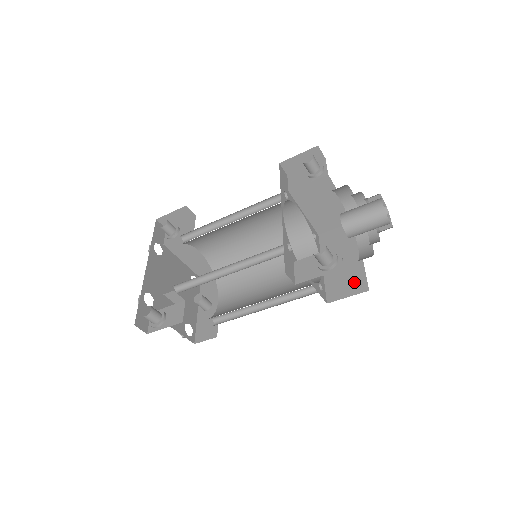
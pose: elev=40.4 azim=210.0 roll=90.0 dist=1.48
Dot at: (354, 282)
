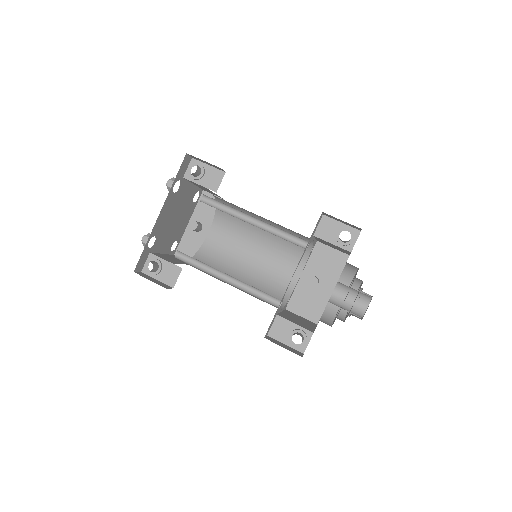
Dot at: (313, 309)
